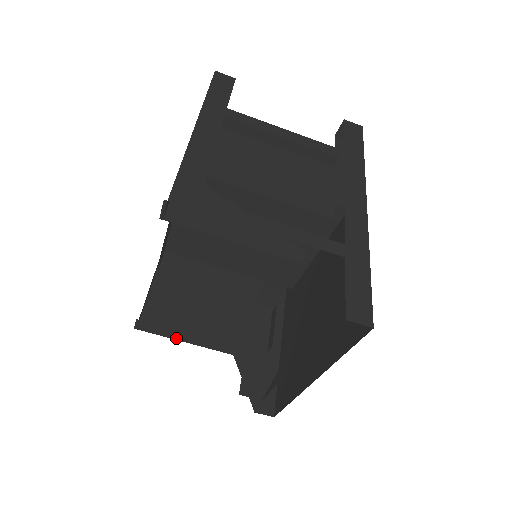
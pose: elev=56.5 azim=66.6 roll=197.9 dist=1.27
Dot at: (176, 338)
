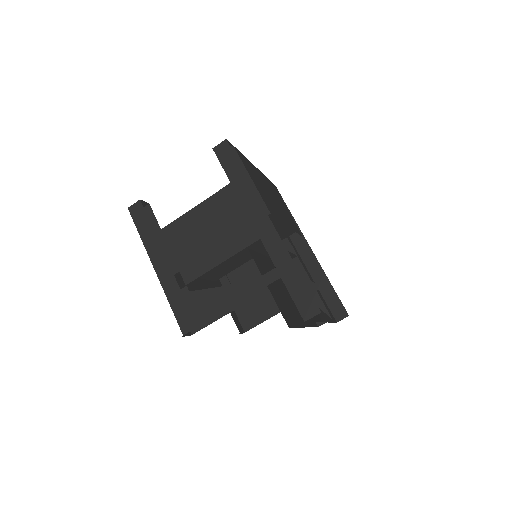
Dot at: (266, 319)
